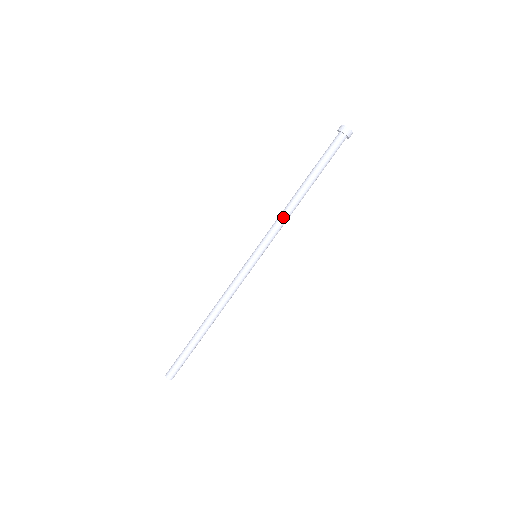
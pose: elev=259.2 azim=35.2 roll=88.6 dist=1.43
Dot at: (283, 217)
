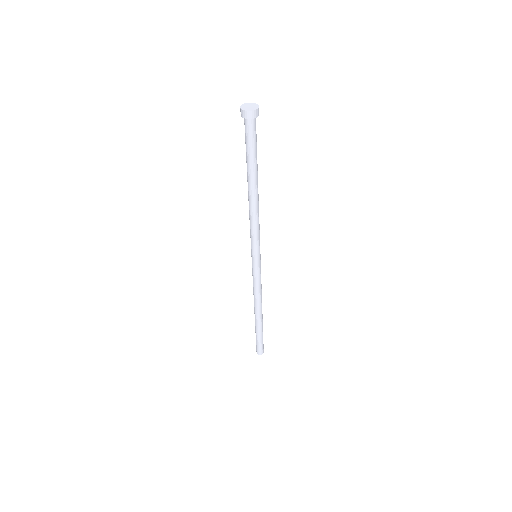
Dot at: (250, 219)
